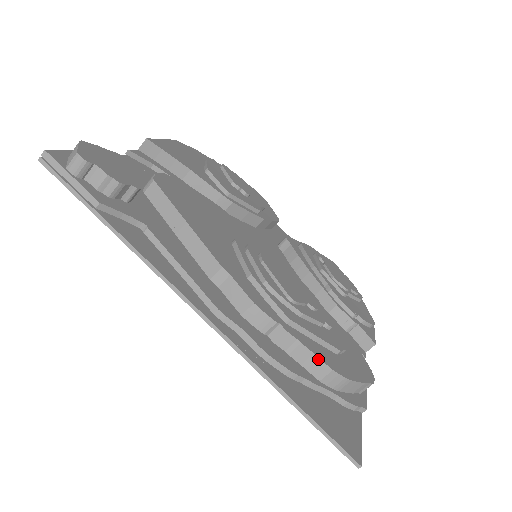
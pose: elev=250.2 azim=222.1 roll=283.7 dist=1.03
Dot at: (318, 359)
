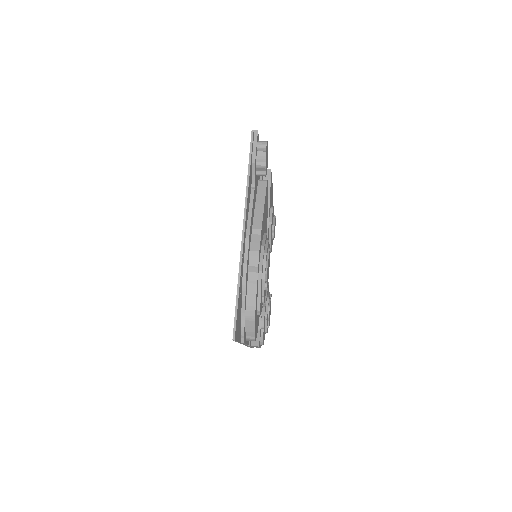
Dot at: (256, 297)
